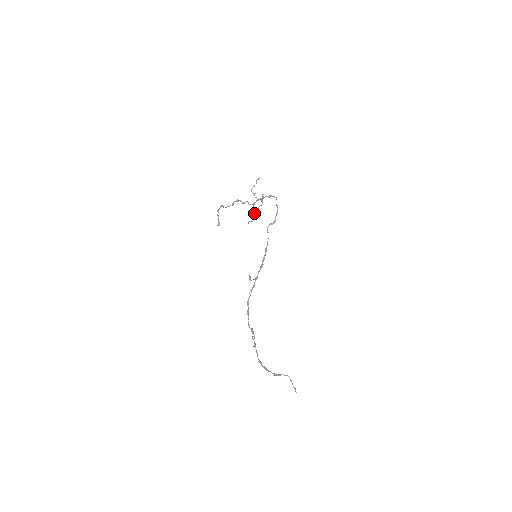
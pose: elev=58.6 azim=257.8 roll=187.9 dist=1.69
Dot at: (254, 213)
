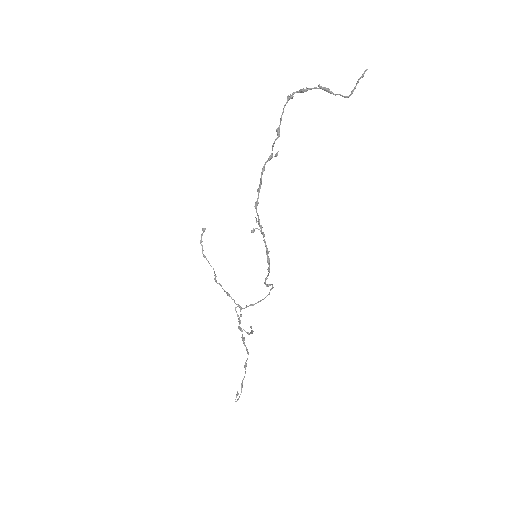
Dot at: (243, 339)
